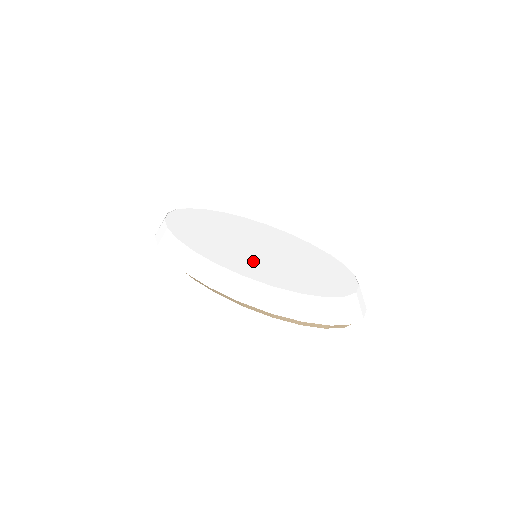
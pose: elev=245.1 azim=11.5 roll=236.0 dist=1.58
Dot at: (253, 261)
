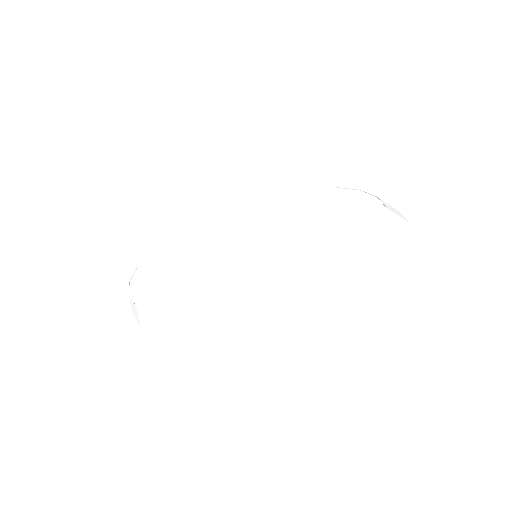
Dot at: (270, 268)
